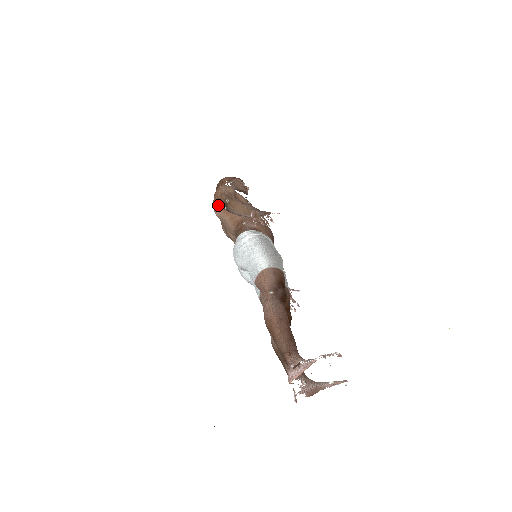
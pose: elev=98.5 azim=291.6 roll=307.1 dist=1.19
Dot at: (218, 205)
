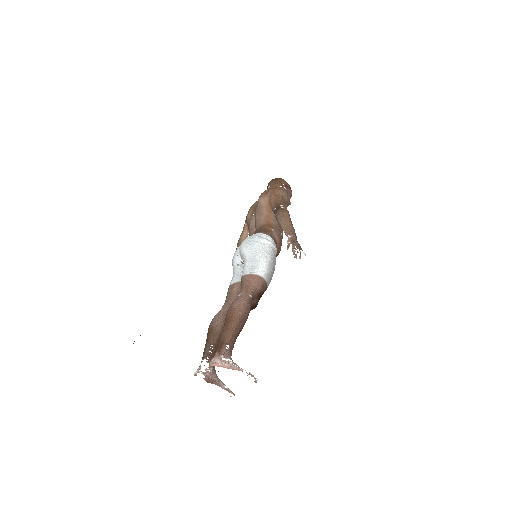
Dot at: (269, 197)
